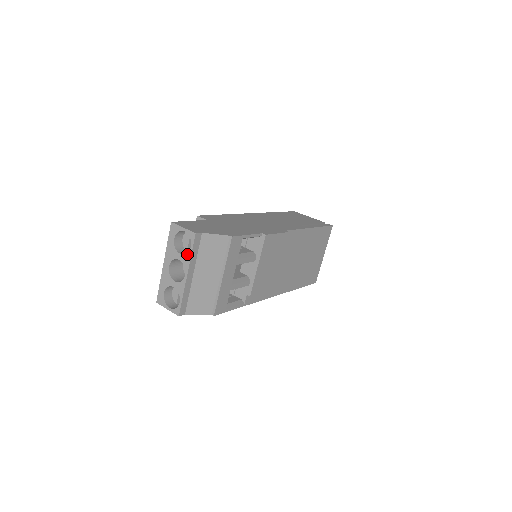
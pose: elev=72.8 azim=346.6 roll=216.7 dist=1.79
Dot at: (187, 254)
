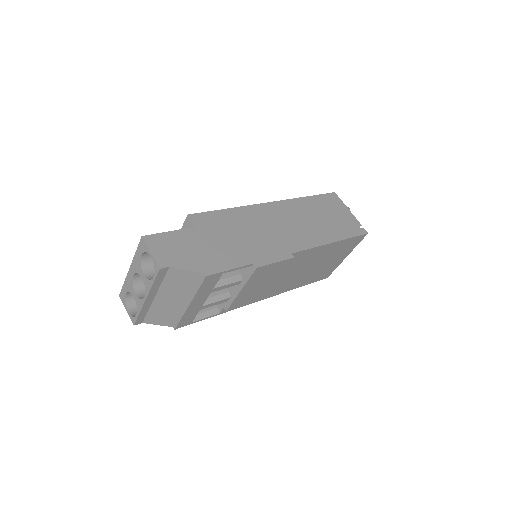
Dot at: (149, 280)
